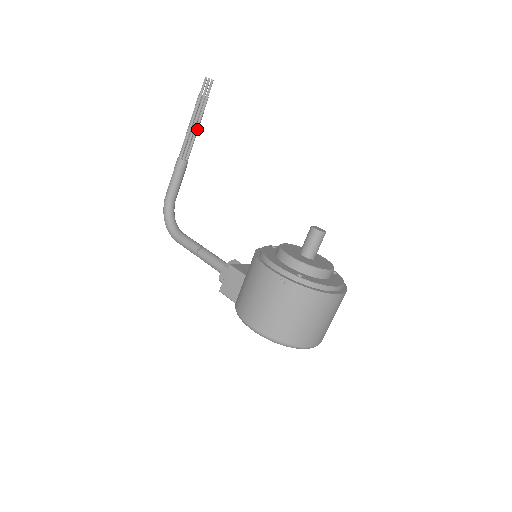
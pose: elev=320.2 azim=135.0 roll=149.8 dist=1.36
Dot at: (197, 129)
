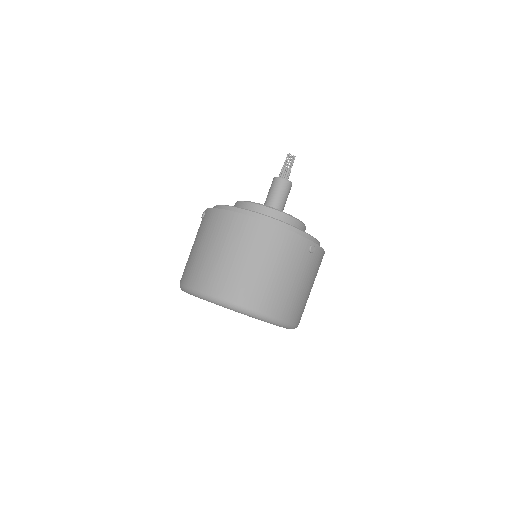
Dot at: occluded
